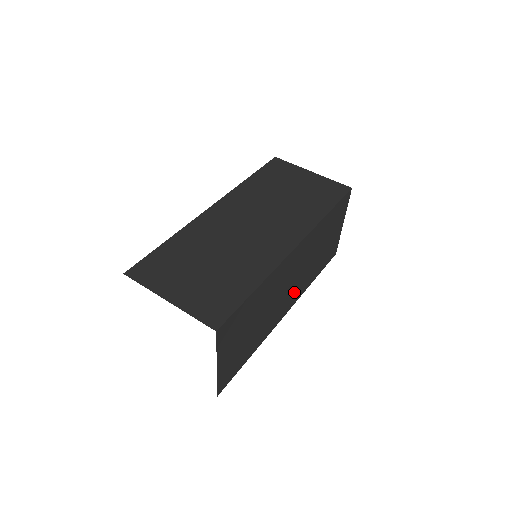
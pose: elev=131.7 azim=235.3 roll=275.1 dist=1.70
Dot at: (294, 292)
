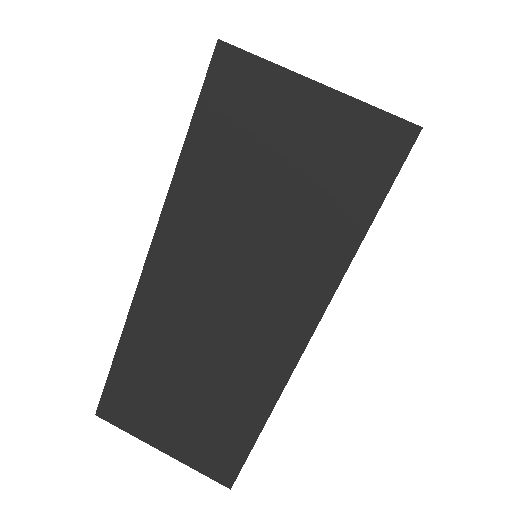
Dot at: occluded
